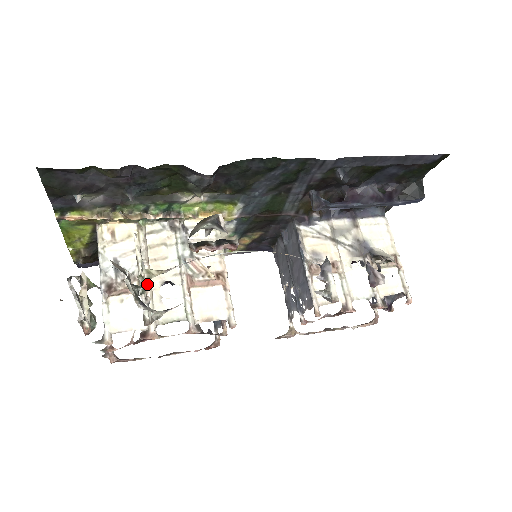
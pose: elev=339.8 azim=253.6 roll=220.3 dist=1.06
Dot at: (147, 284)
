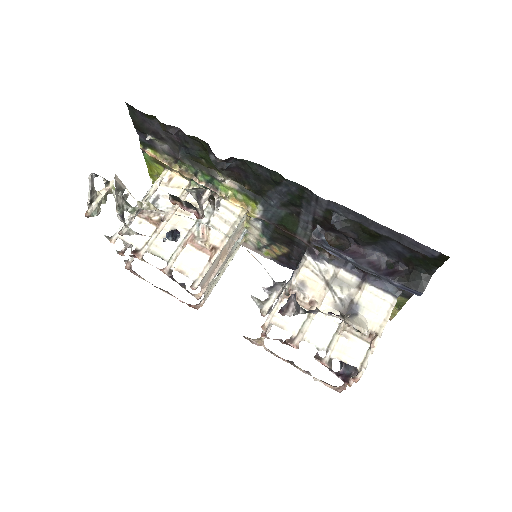
Dot at: (163, 222)
